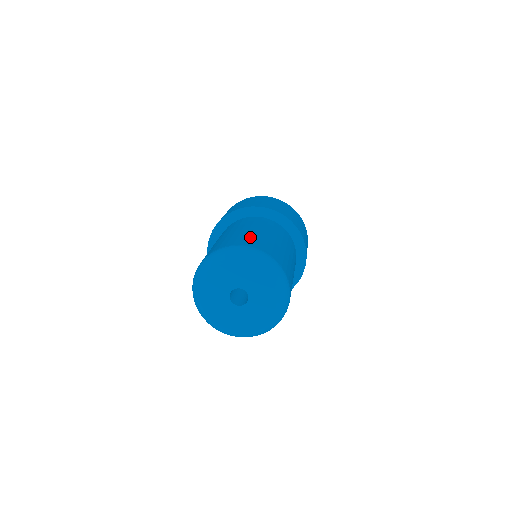
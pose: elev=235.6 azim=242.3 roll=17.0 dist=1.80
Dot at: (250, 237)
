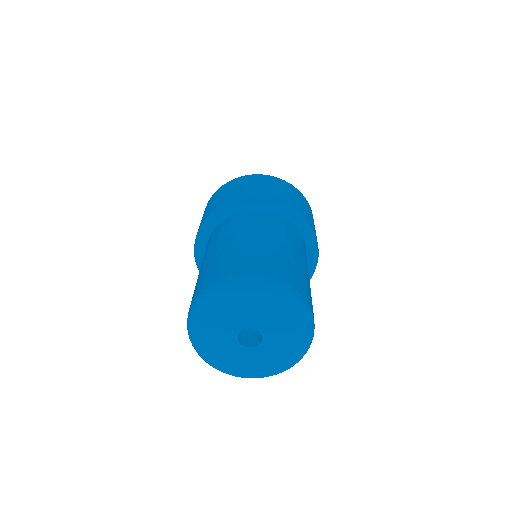
Dot at: (266, 257)
